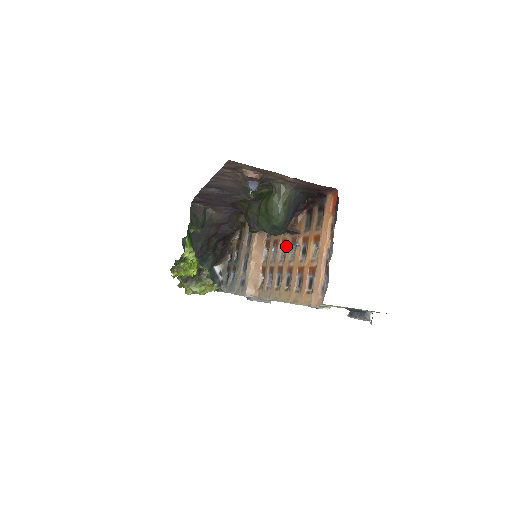
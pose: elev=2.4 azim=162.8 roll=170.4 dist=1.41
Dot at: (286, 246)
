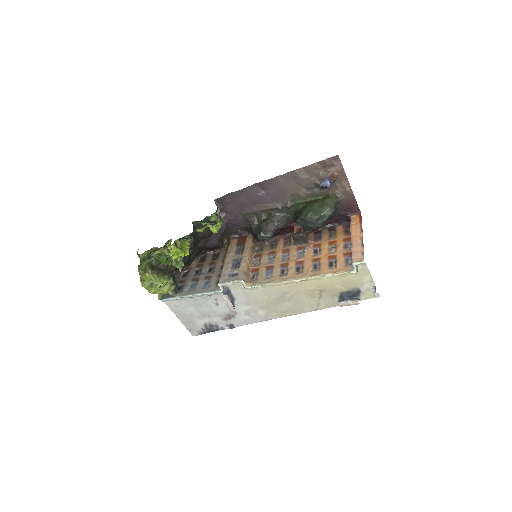
Dot at: (290, 252)
